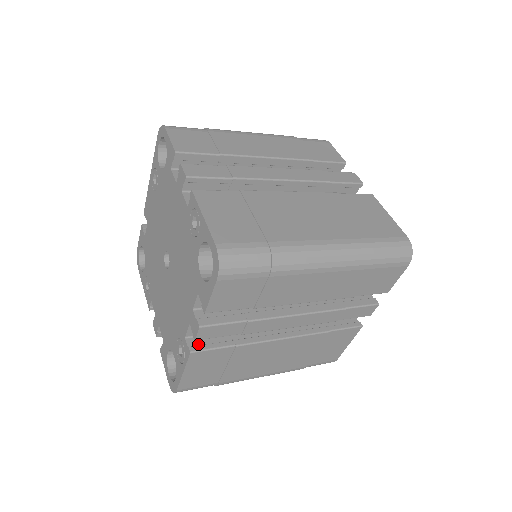
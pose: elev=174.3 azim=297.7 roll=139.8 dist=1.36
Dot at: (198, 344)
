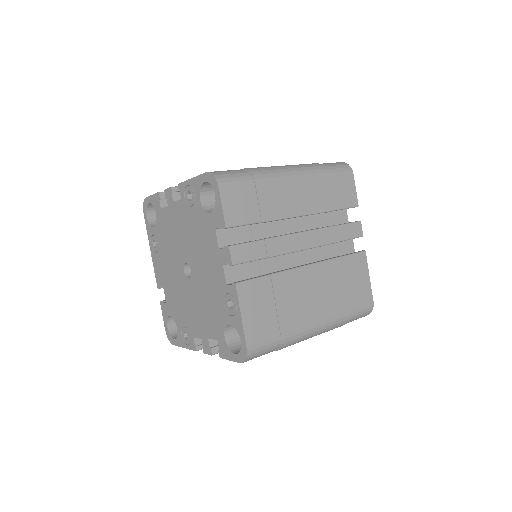
Dot at: occluded
